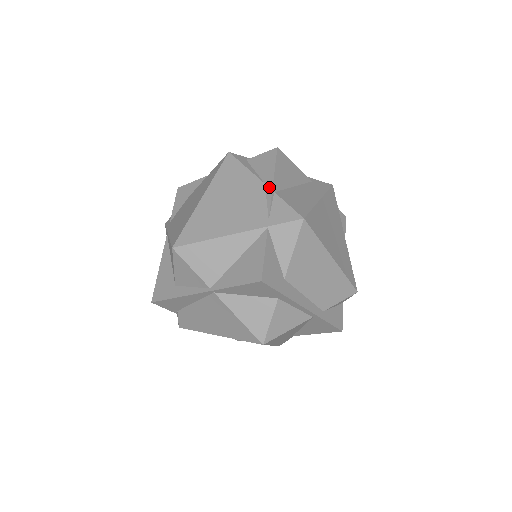
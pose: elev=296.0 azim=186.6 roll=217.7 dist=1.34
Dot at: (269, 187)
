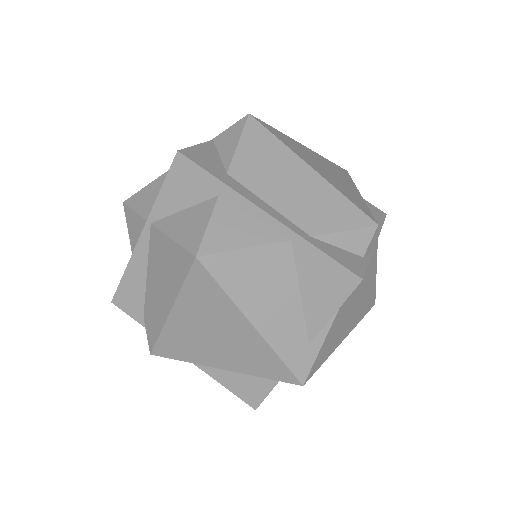
Dot at: occluded
